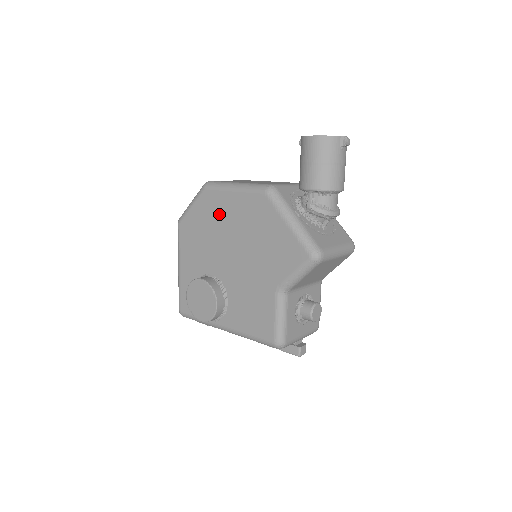
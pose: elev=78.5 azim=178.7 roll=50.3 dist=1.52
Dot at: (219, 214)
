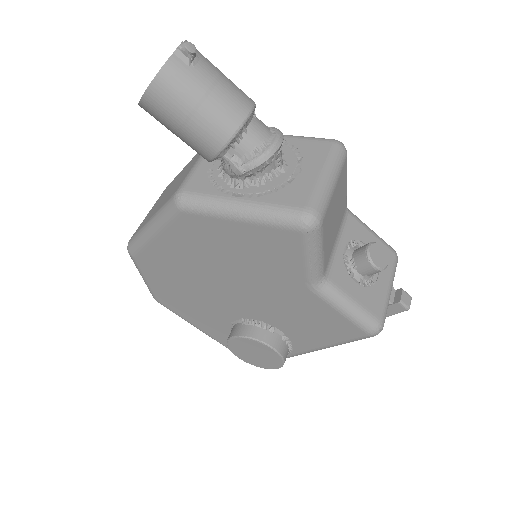
Dot at: (172, 267)
